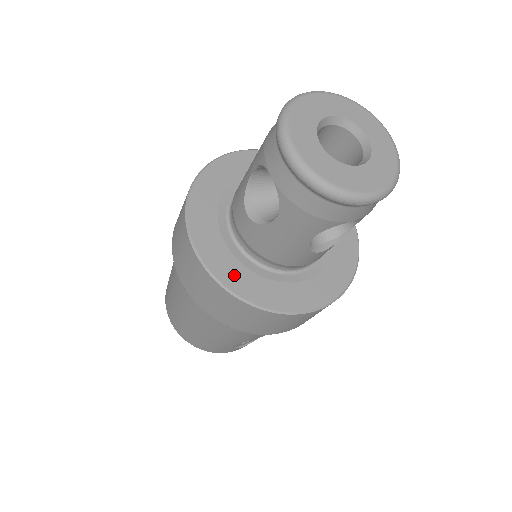
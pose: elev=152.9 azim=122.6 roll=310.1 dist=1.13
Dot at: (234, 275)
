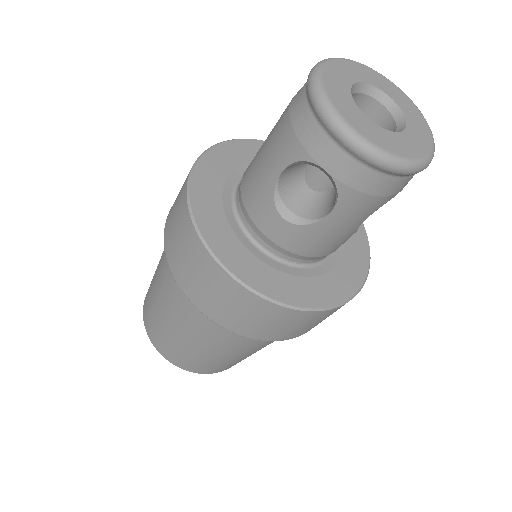
Dot at: (285, 288)
